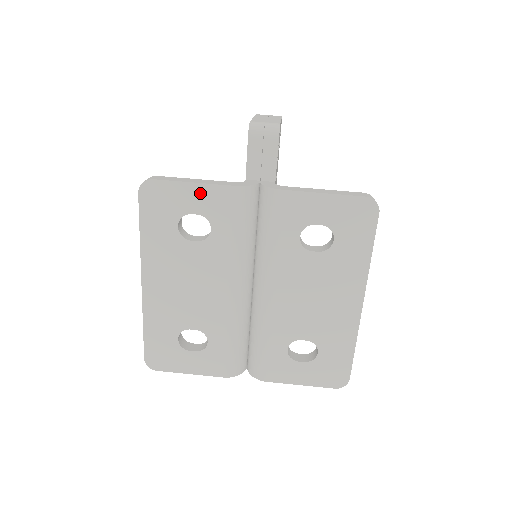
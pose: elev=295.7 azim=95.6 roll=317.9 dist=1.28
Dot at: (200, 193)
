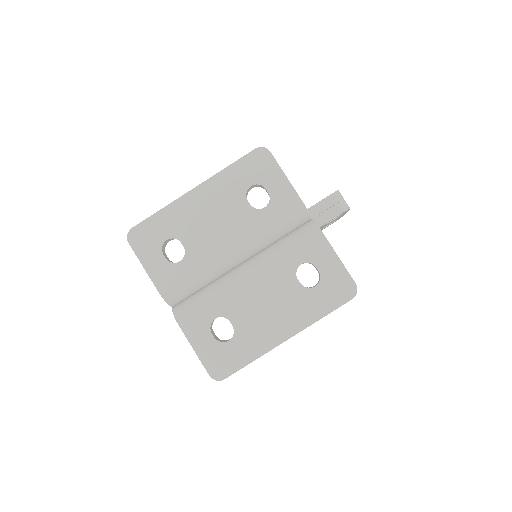
Dot at: (283, 185)
